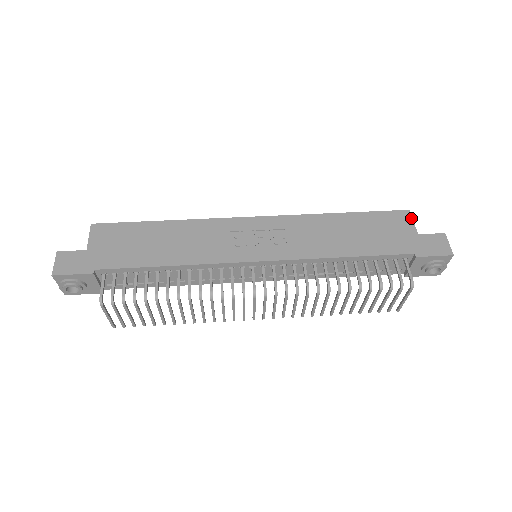
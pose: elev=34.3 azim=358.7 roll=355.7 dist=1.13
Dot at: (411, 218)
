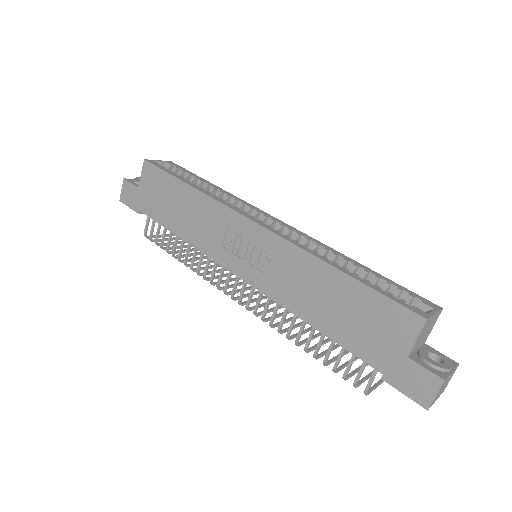
Dot at: (418, 332)
